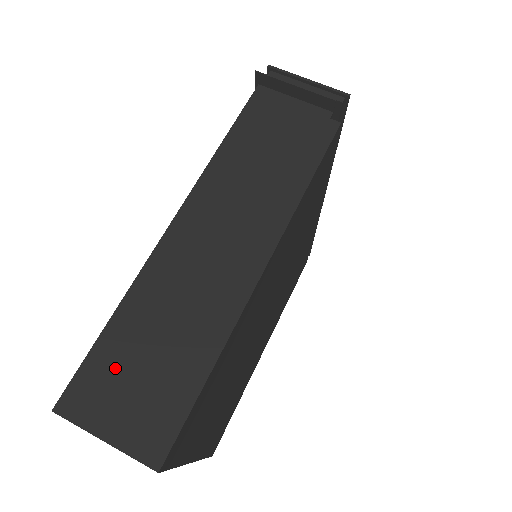
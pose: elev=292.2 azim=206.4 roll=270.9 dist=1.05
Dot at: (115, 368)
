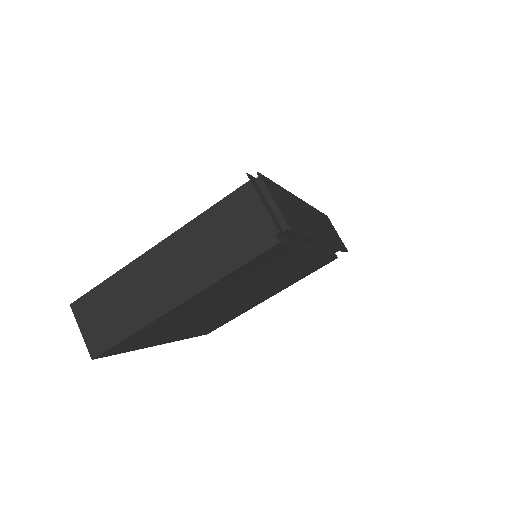
Dot at: (97, 305)
